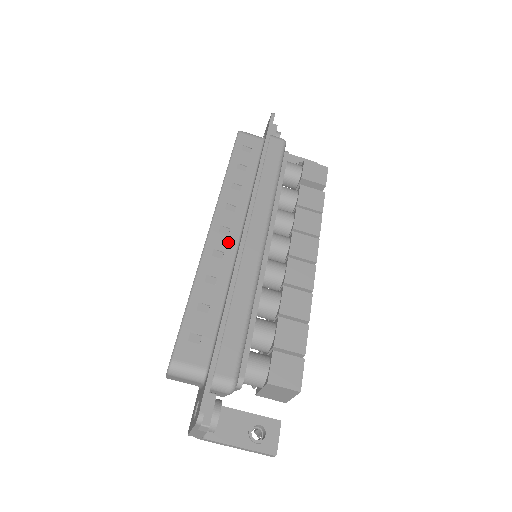
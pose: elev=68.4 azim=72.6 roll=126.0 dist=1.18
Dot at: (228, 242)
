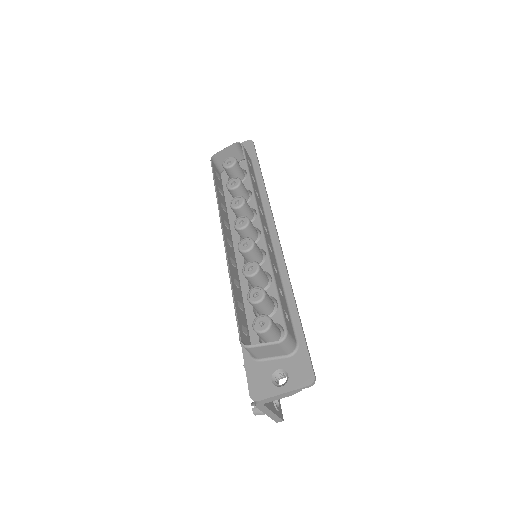
Dot at: (269, 240)
